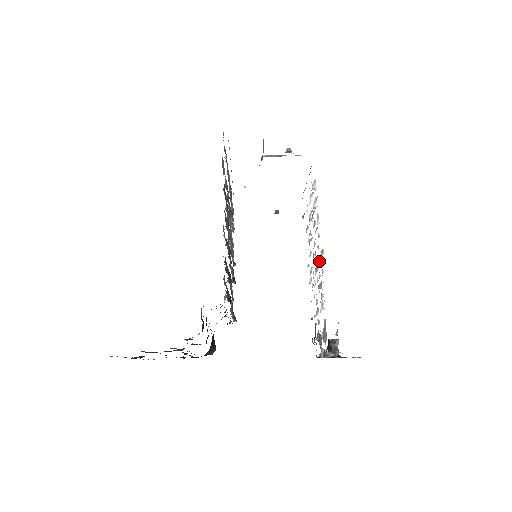
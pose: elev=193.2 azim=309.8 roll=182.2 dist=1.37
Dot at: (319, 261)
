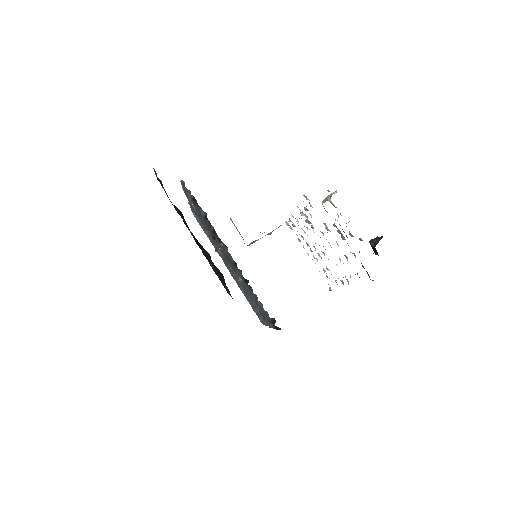
Dot at: occluded
